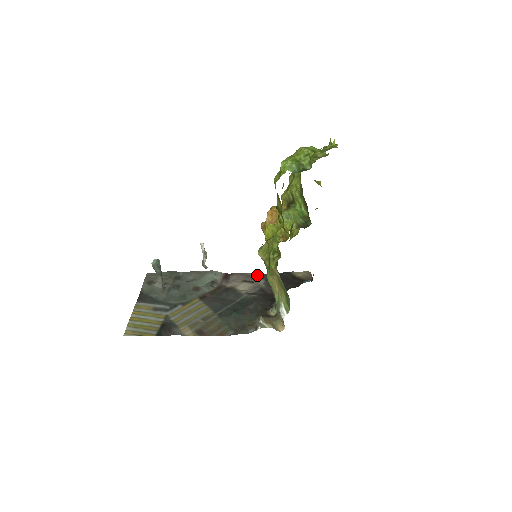
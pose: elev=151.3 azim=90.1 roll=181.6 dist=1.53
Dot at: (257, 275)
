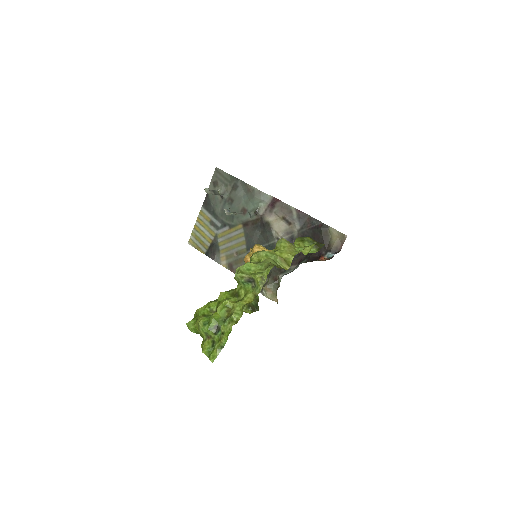
Dot at: (298, 215)
